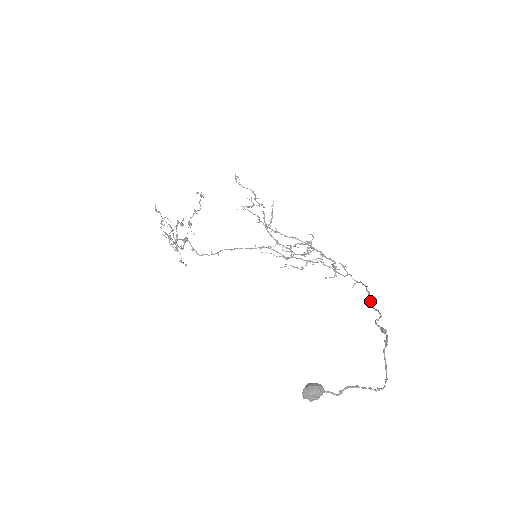
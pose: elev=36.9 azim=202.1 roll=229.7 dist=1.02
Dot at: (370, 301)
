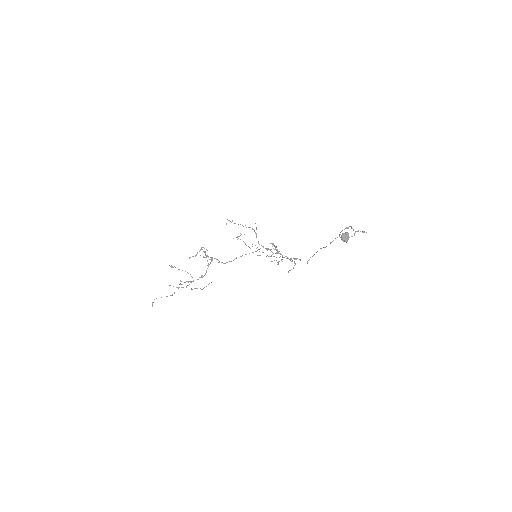
Dot at: occluded
